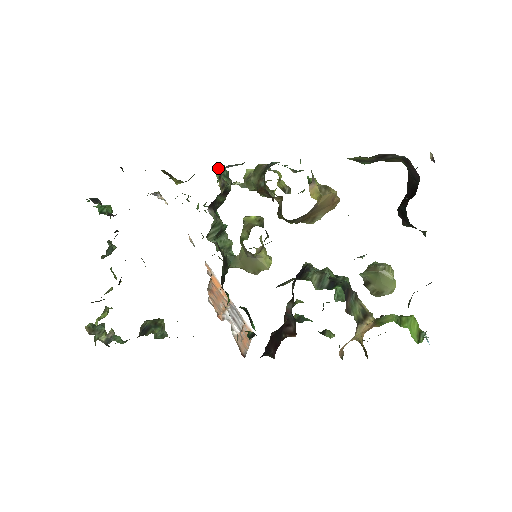
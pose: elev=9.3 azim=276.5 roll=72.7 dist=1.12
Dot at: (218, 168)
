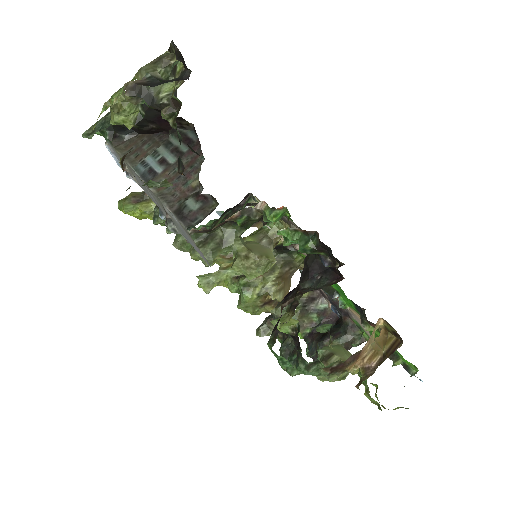
Dot at: occluded
